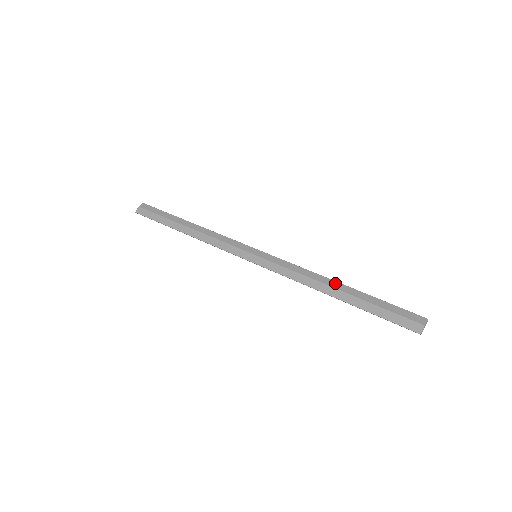
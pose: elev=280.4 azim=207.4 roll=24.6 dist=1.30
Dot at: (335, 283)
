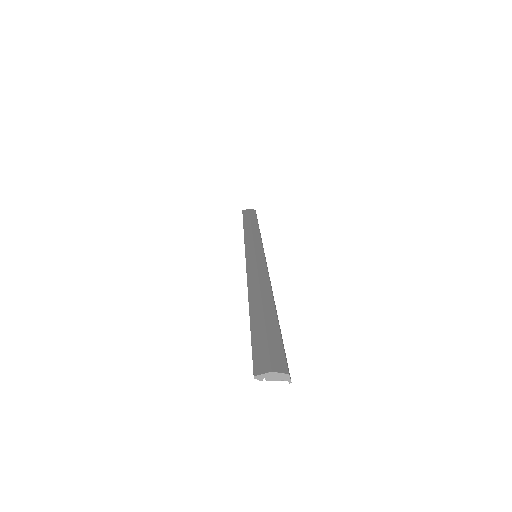
Dot at: (269, 296)
